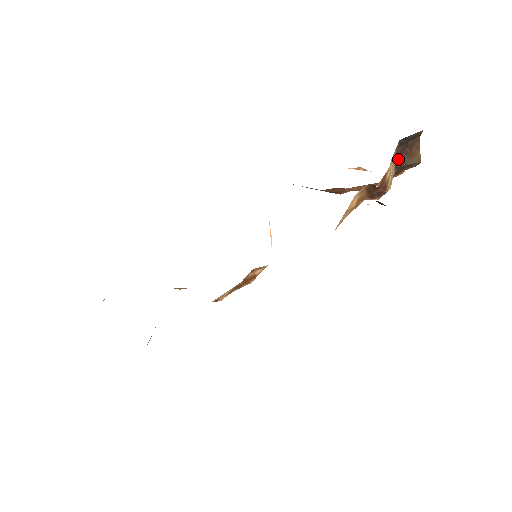
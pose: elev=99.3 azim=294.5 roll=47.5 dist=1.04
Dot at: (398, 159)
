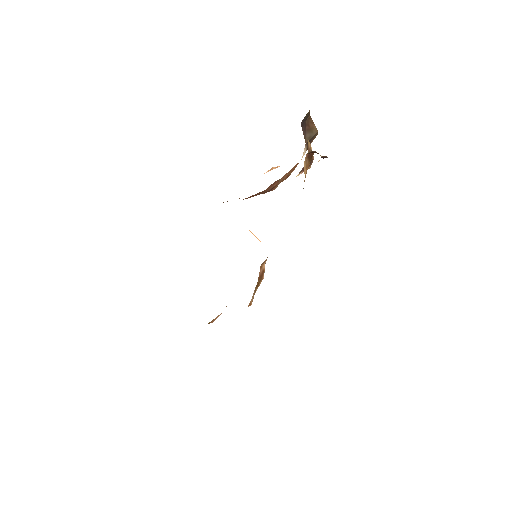
Dot at: (305, 137)
